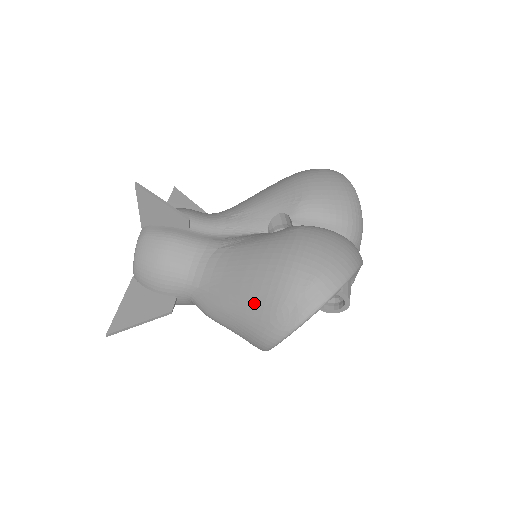
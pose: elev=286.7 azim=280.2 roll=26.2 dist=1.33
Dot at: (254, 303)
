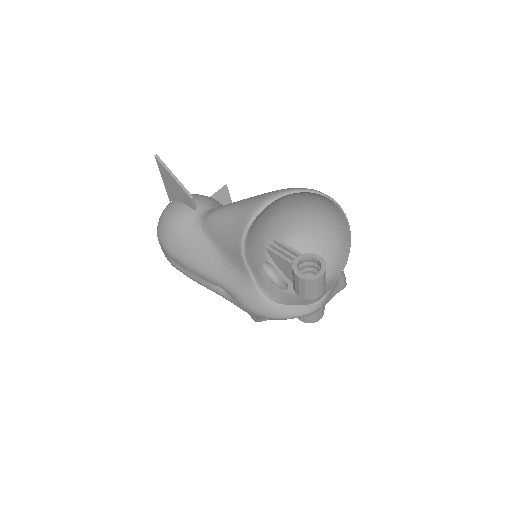
Dot at: occluded
